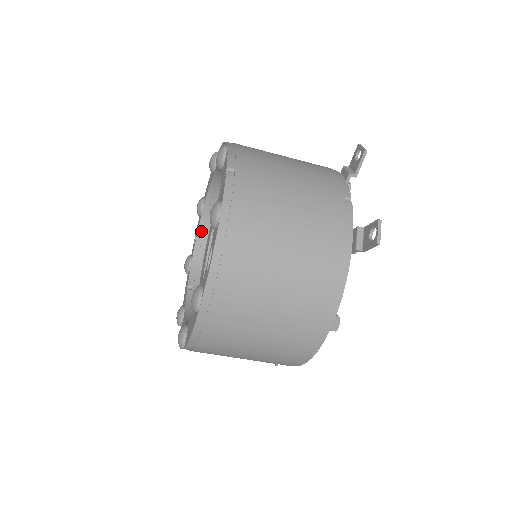
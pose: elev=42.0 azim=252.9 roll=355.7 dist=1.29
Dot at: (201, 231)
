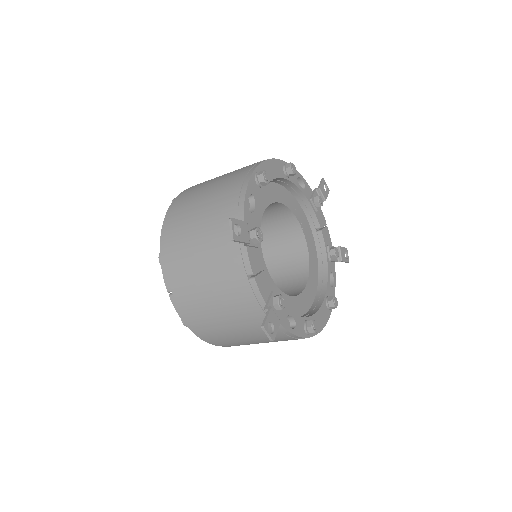
Dot at: occluded
